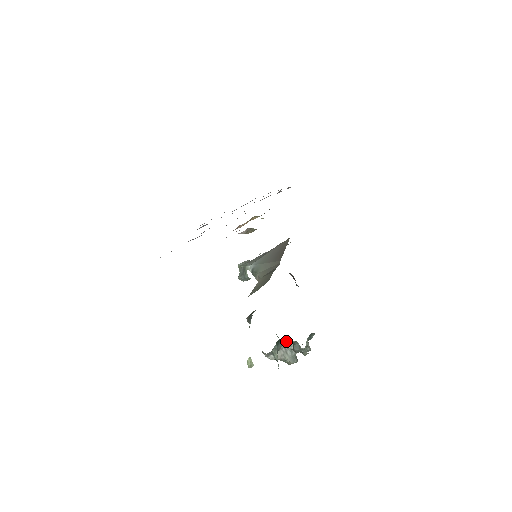
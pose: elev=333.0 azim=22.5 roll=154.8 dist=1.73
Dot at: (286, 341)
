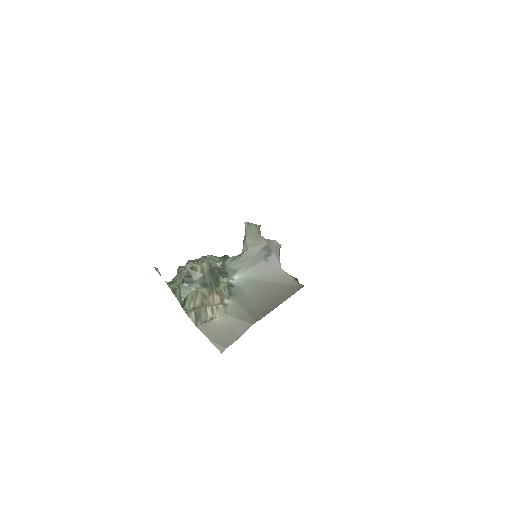
Dot at: occluded
